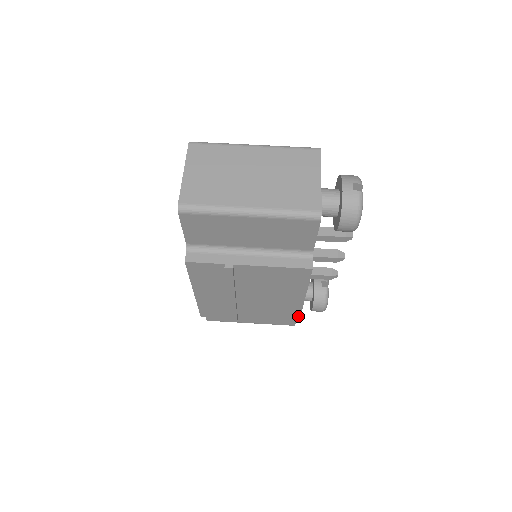
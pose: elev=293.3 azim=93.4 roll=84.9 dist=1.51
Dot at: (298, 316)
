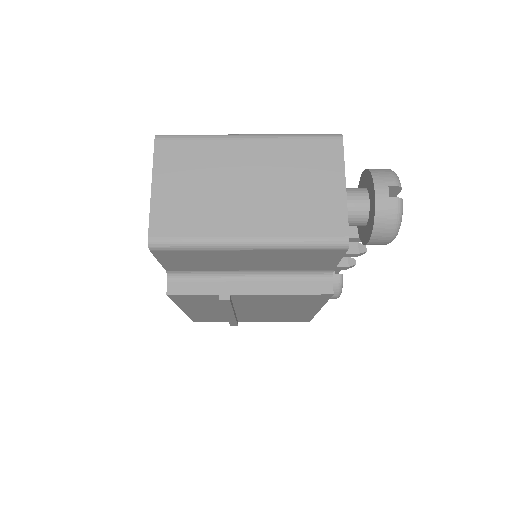
Dot at: (310, 318)
